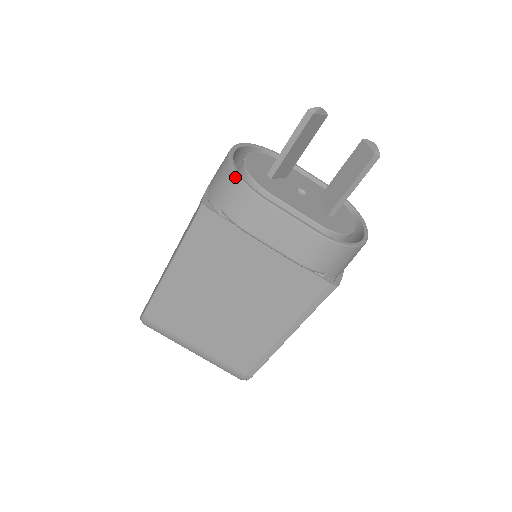
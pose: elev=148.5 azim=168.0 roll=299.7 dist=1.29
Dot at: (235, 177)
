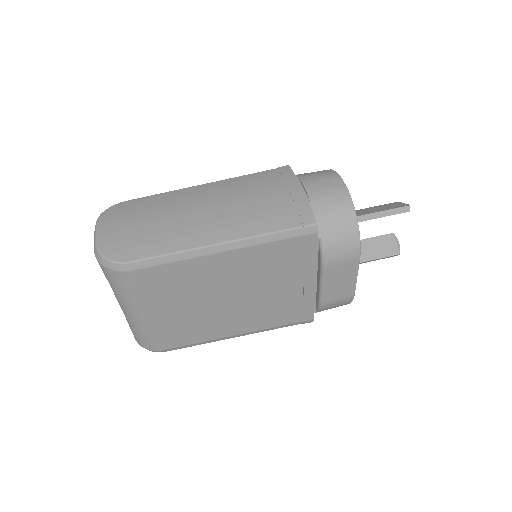
Dot at: (355, 224)
